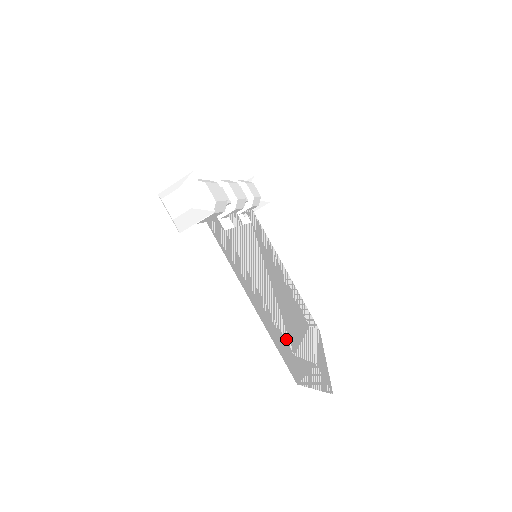
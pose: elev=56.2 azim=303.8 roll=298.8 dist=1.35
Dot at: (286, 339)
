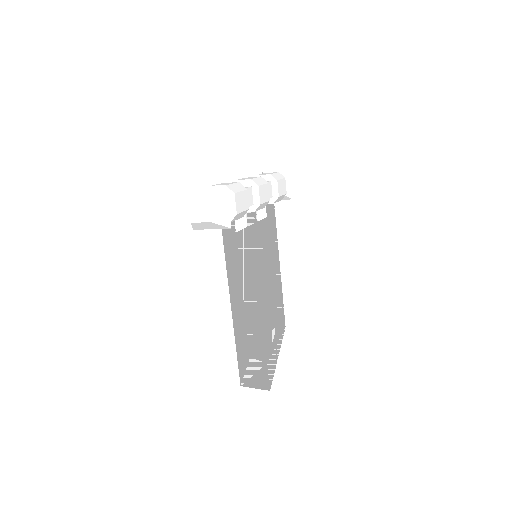
Dot at: (249, 342)
